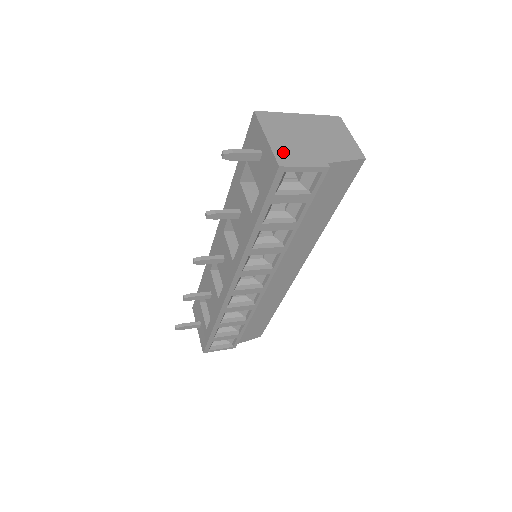
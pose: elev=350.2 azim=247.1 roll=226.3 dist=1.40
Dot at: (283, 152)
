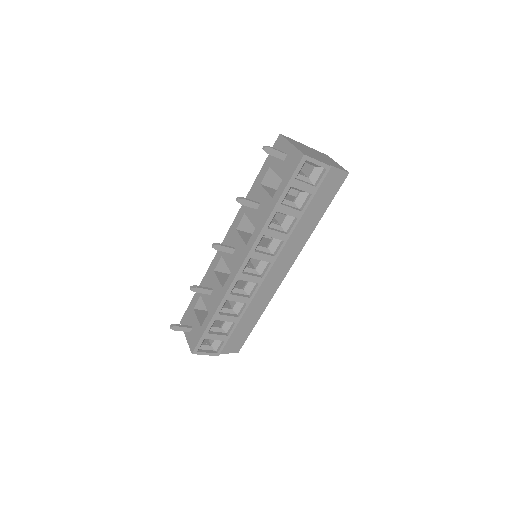
Dot at: (303, 151)
